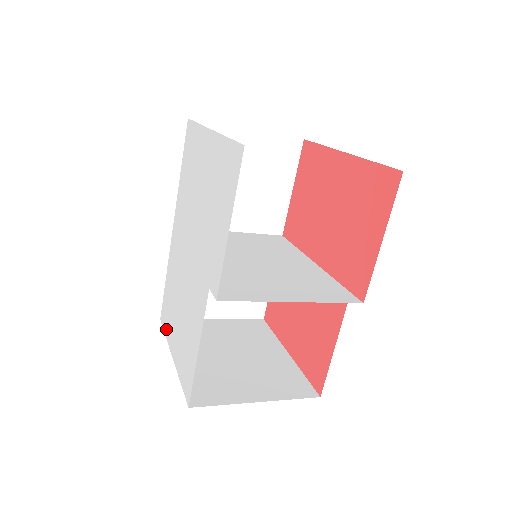
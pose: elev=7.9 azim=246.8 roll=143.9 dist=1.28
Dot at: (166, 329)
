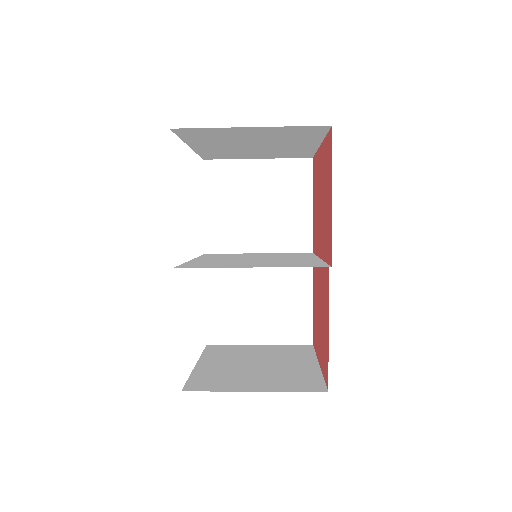
Dot at: occluded
